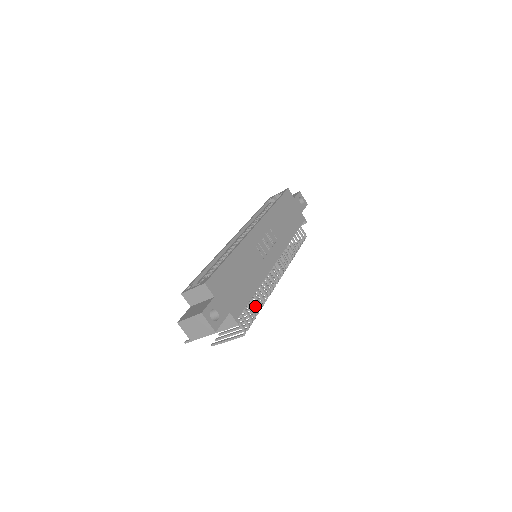
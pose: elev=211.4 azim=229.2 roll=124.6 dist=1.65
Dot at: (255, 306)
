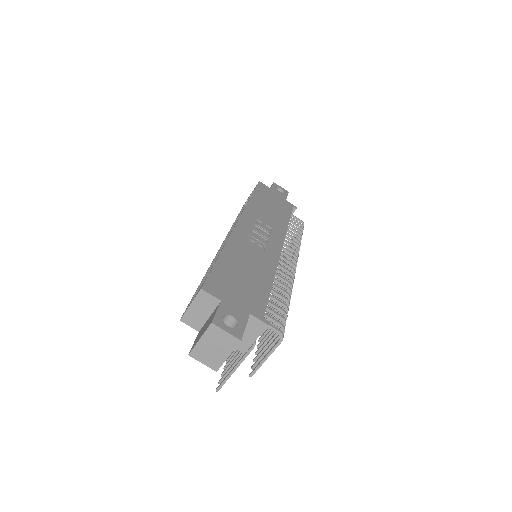
Dot at: (280, 302)
